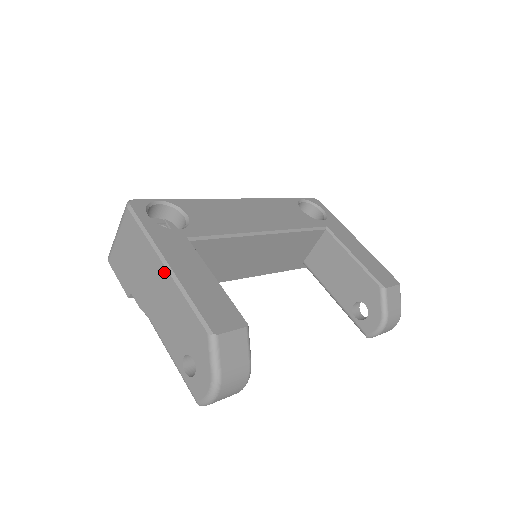
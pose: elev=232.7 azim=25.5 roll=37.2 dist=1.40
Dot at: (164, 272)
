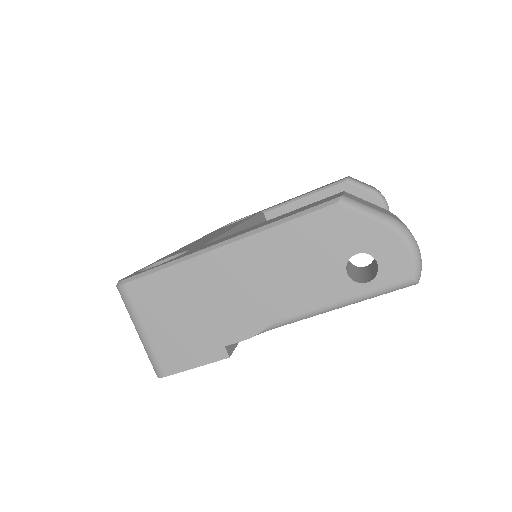
Dot at: (231, 251)
